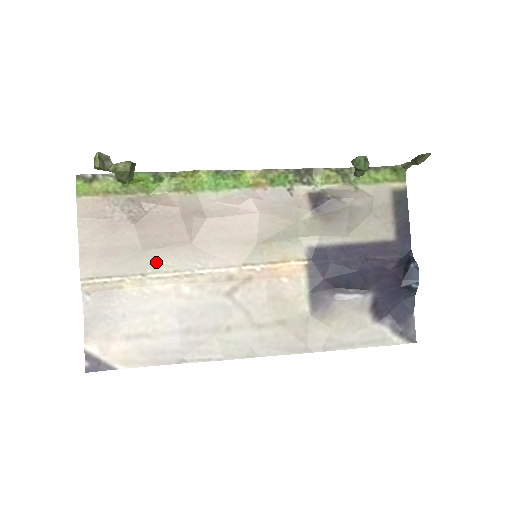
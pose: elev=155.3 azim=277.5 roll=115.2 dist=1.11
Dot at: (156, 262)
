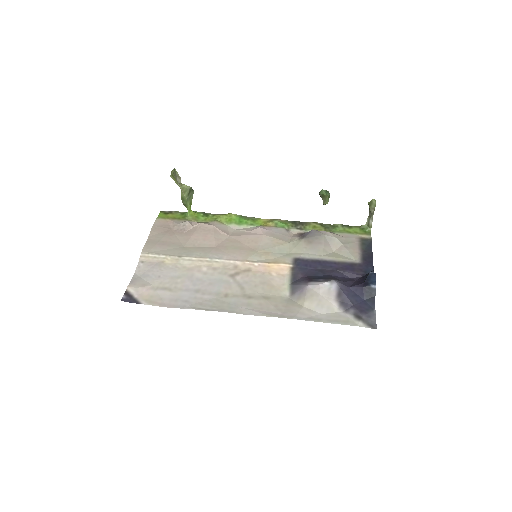
Dot at: (190, 252)
